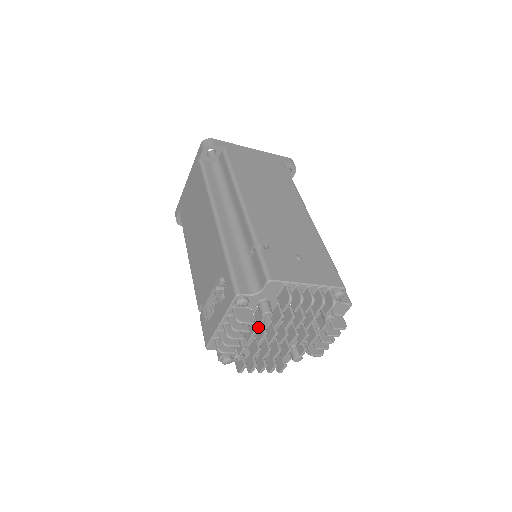
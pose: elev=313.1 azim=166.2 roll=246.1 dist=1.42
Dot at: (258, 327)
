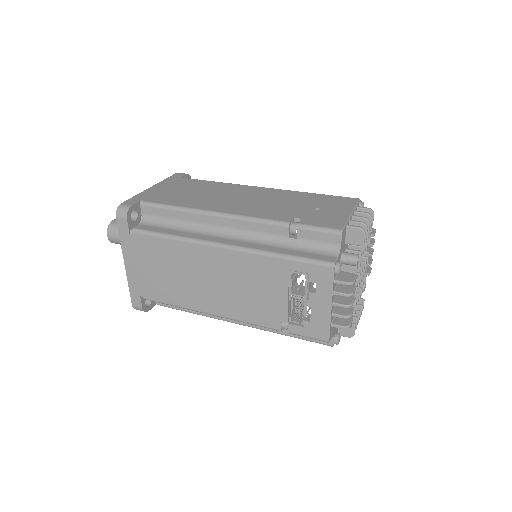
Dot at: occluded
